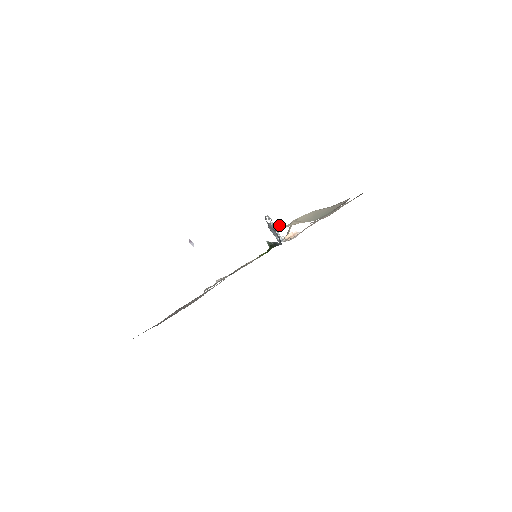
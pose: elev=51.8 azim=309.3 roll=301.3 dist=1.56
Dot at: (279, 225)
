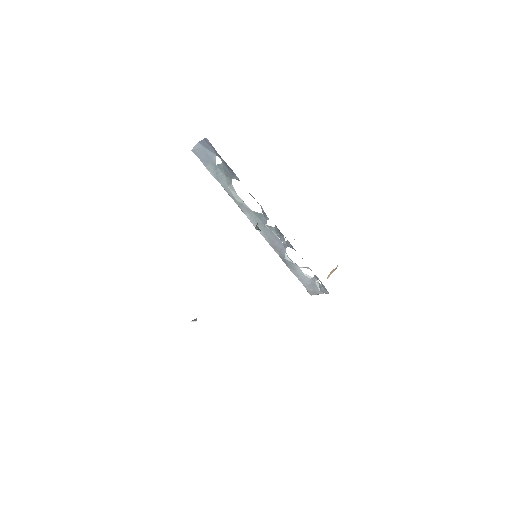
Dot at: occluded
